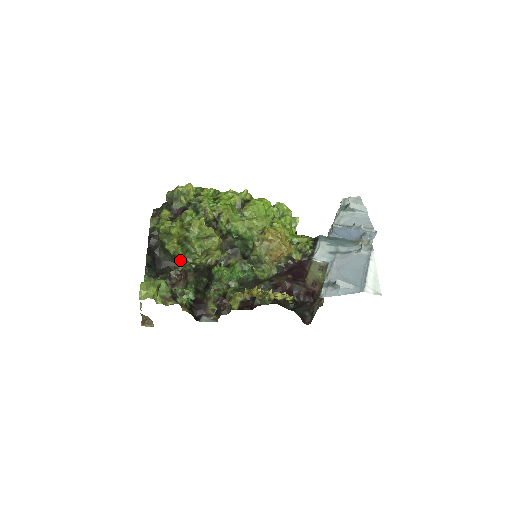
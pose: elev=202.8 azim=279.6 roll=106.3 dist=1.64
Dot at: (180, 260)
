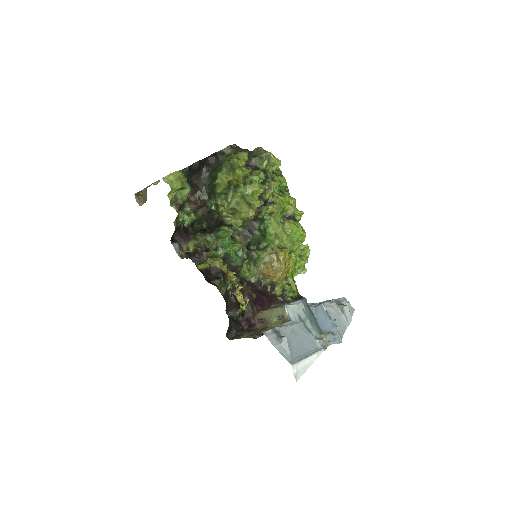
Dot at: (212, 193)
